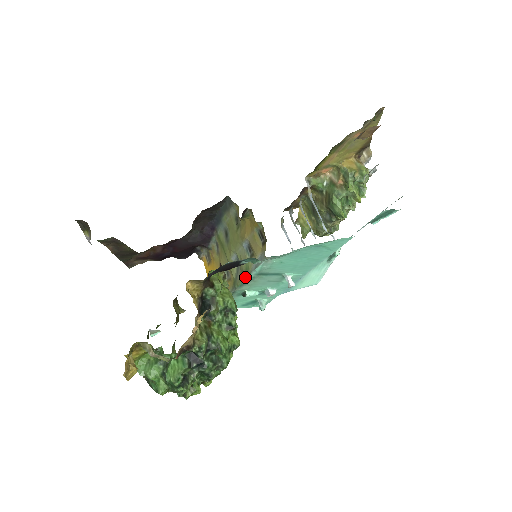
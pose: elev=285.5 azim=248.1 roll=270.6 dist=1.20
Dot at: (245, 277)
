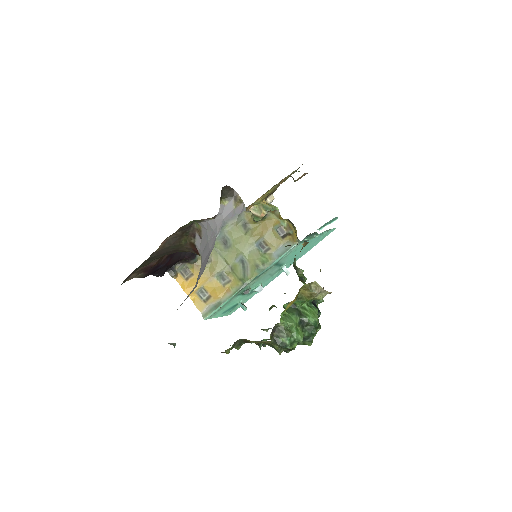
Dot at: (263, 268)
